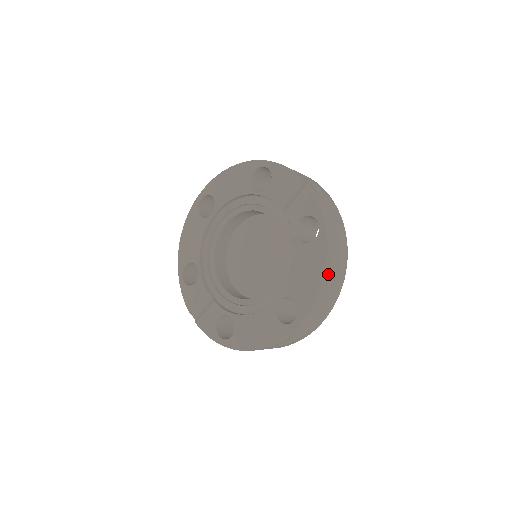
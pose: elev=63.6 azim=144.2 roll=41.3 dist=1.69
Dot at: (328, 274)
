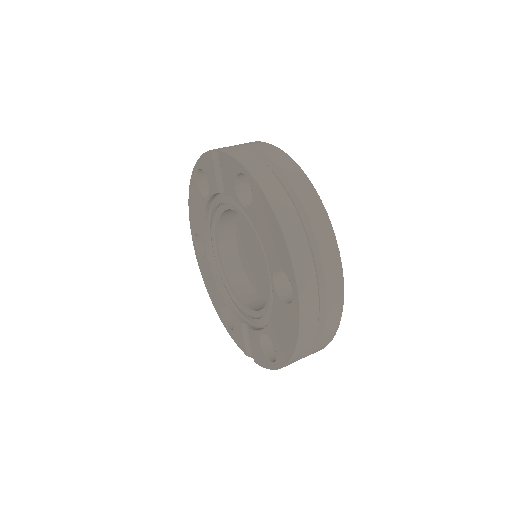
Dot at: (284, 216)
